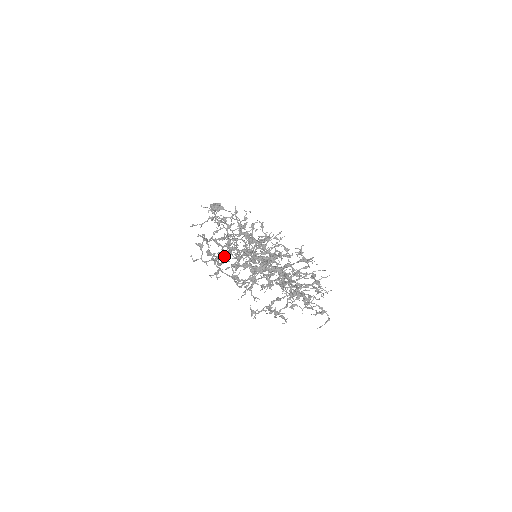
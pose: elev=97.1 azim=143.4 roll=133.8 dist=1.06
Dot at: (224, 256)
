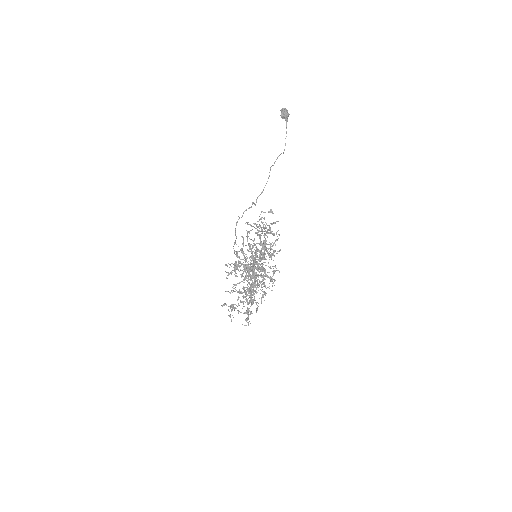
Dot at: (241, 263)
